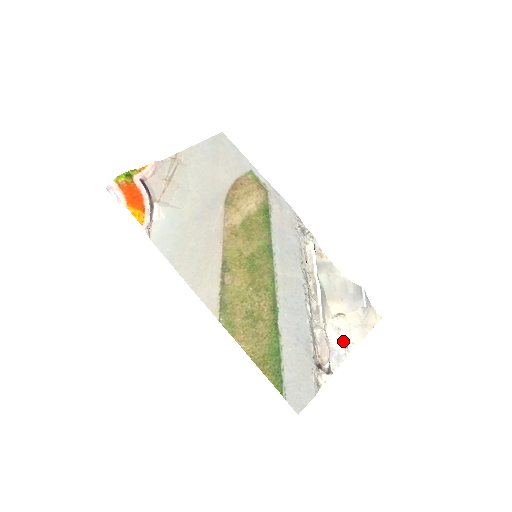
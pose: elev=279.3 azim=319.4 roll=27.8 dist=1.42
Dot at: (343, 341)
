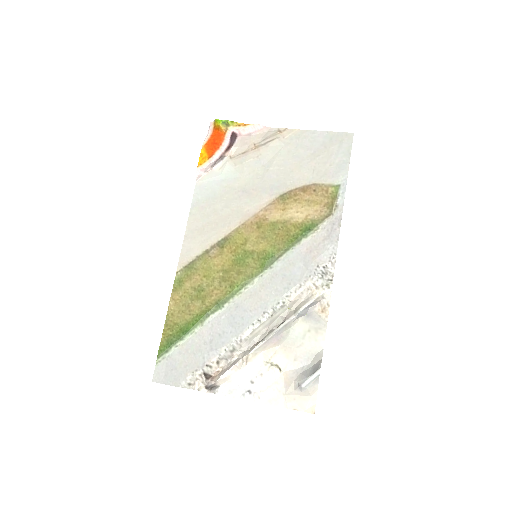
Dot at: (253, 386)
